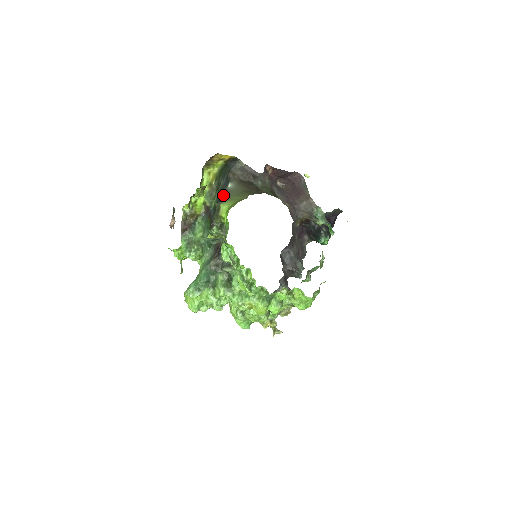
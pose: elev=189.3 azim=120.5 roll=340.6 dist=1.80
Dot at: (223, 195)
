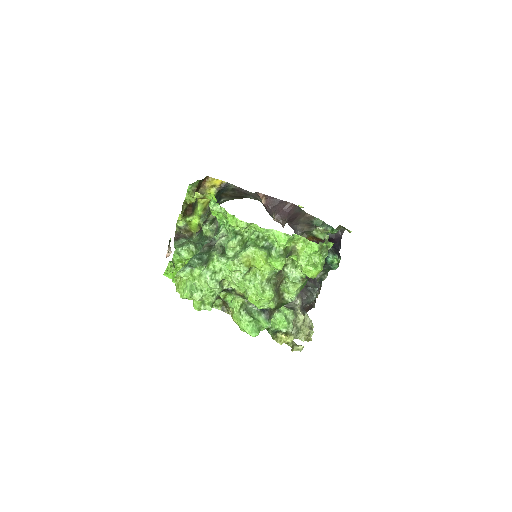
Dot at: occluded
